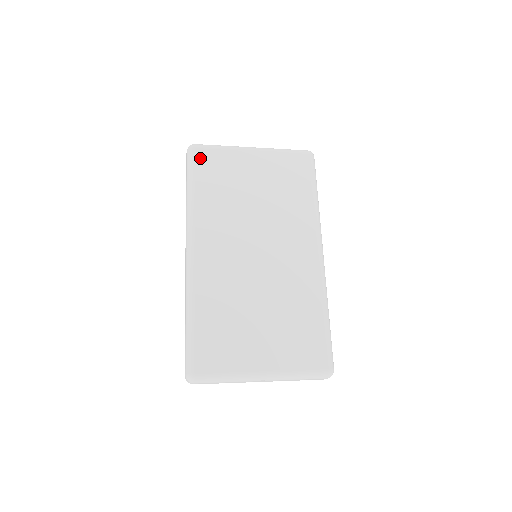
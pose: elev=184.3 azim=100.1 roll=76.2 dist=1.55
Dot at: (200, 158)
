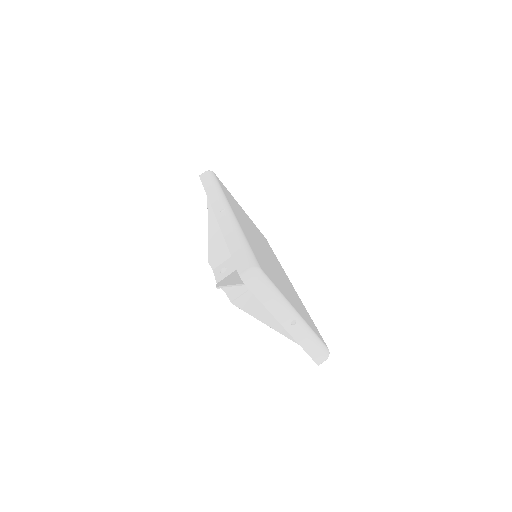
Dot at: occluded
